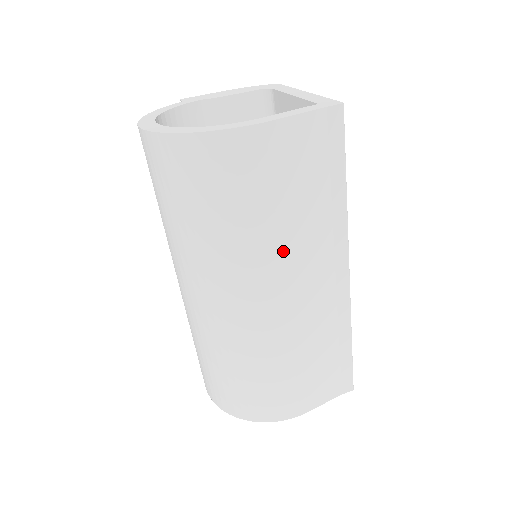
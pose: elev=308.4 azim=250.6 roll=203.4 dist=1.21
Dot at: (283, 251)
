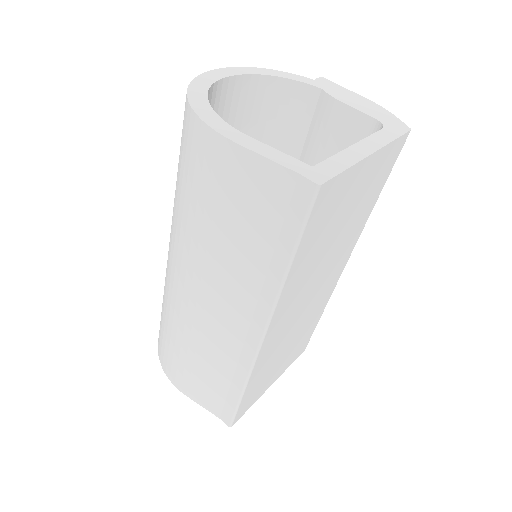
Dot at: (207, 261)
